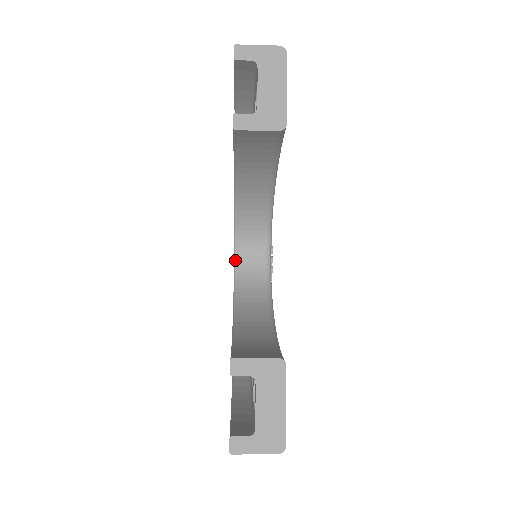
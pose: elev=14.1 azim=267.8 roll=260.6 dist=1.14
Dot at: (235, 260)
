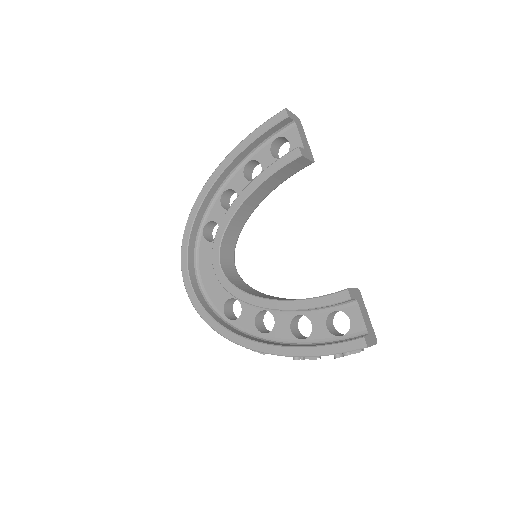
Dot at: (222, 267)
